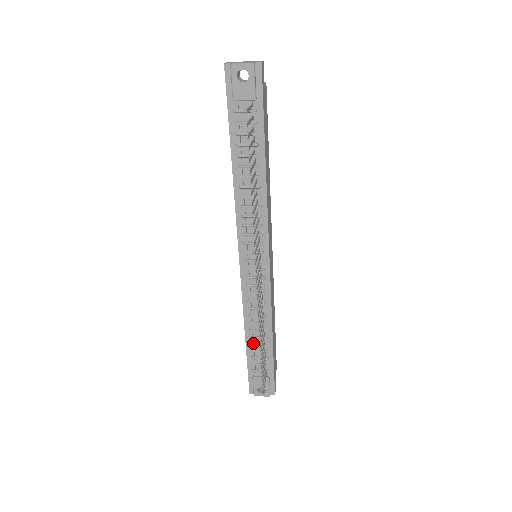
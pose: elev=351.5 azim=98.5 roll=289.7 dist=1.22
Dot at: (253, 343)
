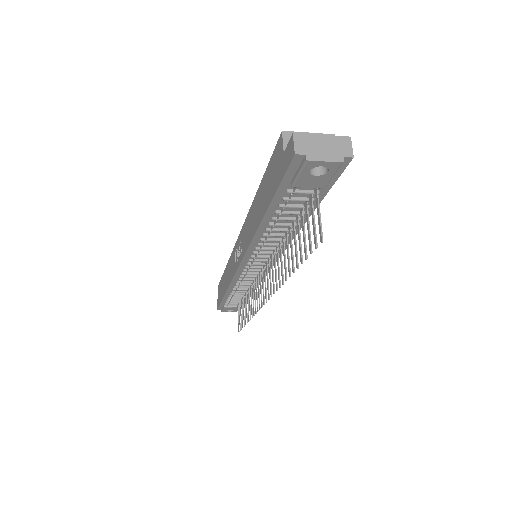
Dot at: (232, 296)
